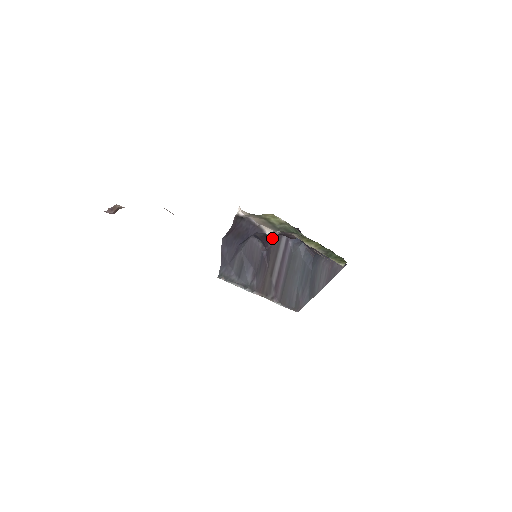
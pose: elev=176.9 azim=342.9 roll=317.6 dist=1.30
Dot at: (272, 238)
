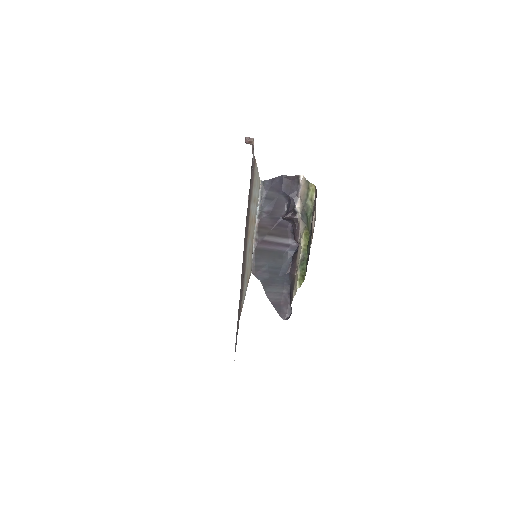
Dot at: (293, 215)
